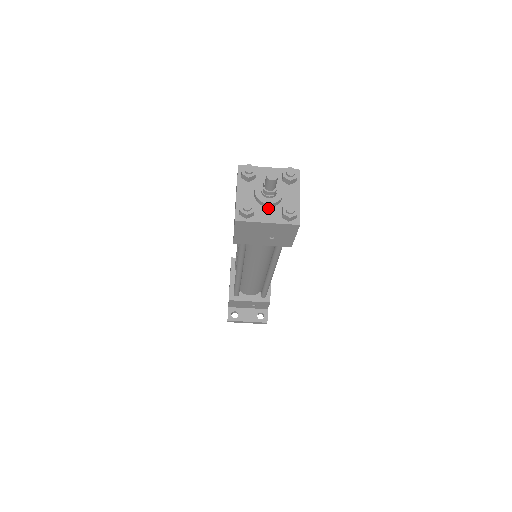
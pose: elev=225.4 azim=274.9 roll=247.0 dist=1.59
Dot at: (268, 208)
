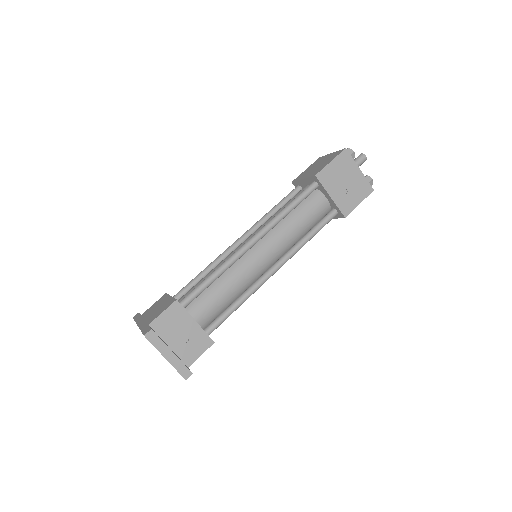
Dot at: occluded
